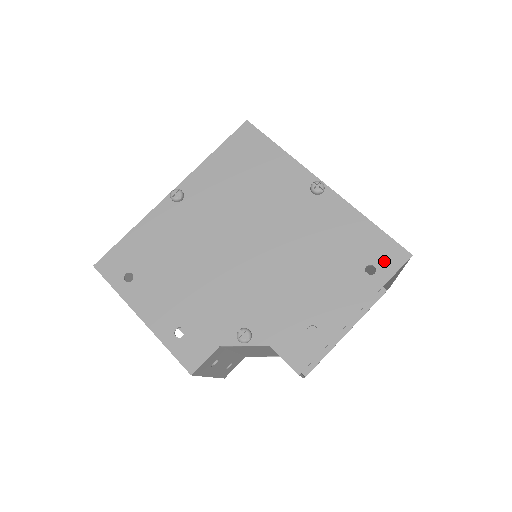
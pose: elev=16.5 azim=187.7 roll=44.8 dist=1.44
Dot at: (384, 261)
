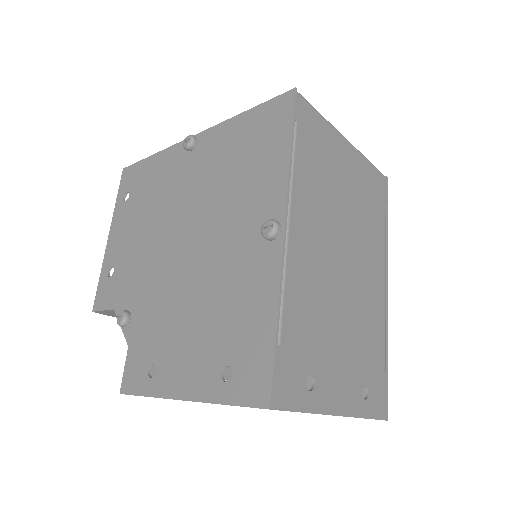
Dot at: (244, 380)
